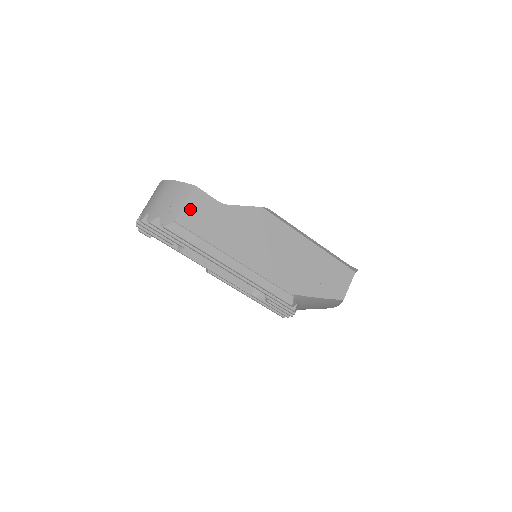
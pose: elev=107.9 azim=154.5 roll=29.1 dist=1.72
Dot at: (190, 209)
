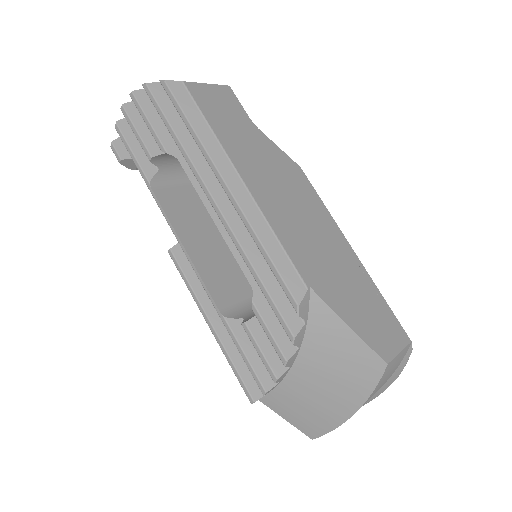
Dot at: (210, 92)
